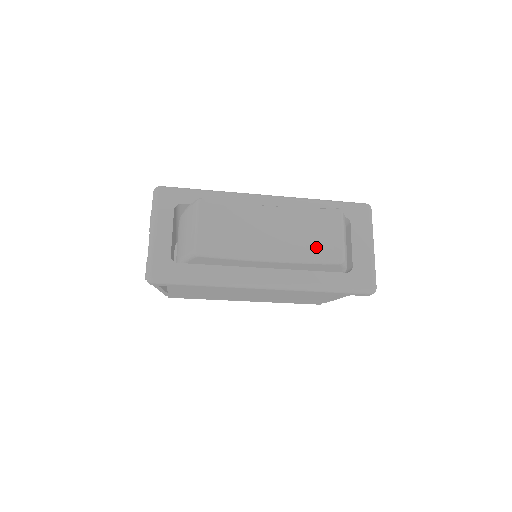
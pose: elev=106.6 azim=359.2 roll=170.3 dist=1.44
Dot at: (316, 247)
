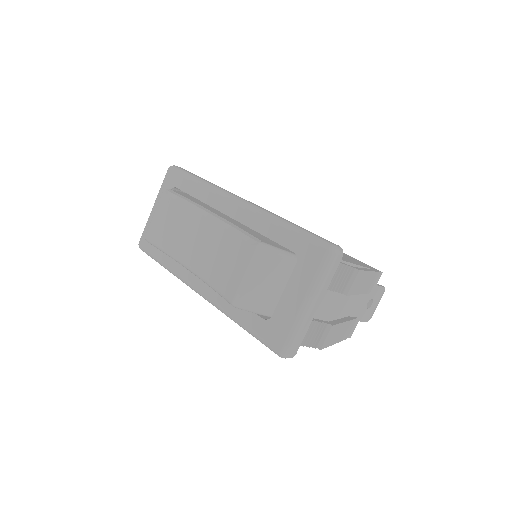
Dot at: (221, 277)
